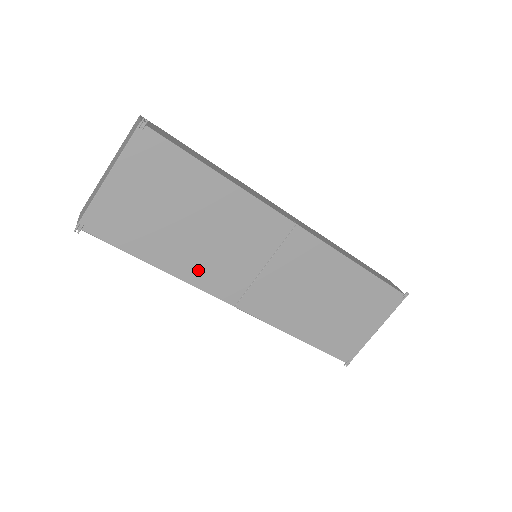
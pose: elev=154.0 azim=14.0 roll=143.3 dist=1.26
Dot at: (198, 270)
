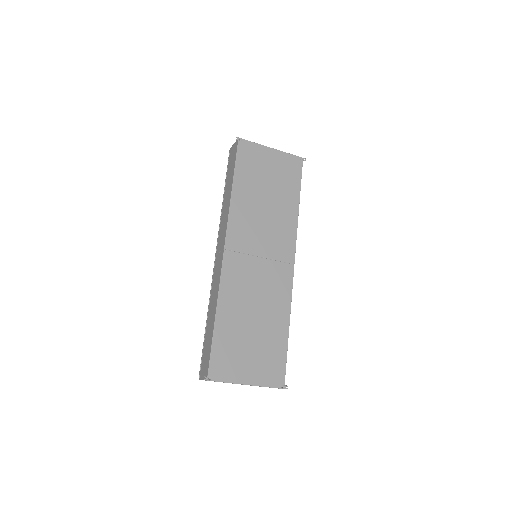
Dot at: (241, 213)
